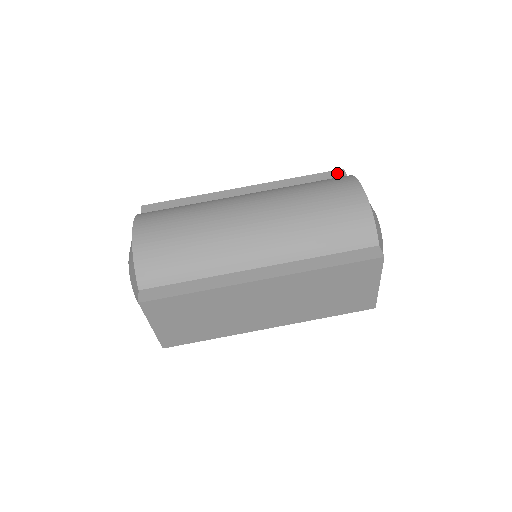
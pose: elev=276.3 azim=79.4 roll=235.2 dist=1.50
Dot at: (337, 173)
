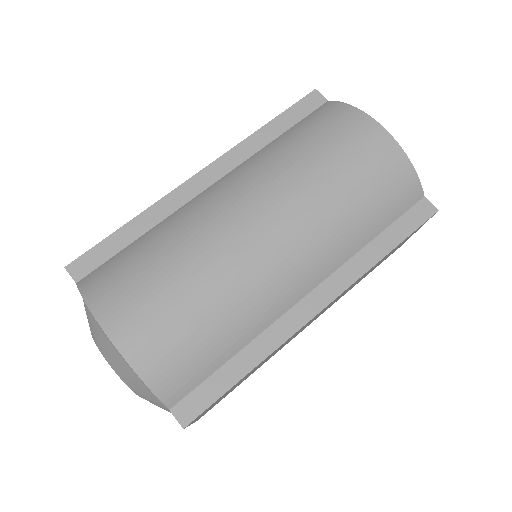
Dot at: (312, 100)
